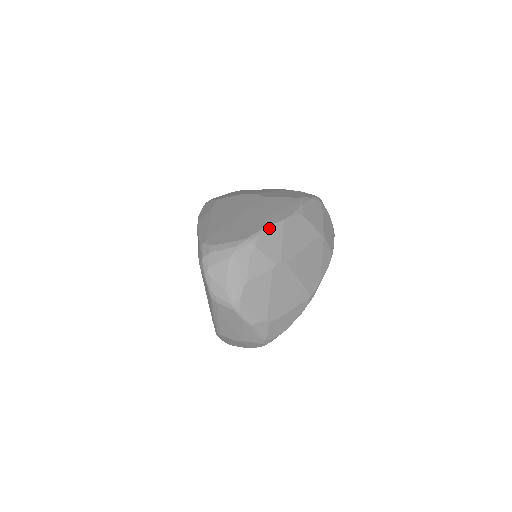
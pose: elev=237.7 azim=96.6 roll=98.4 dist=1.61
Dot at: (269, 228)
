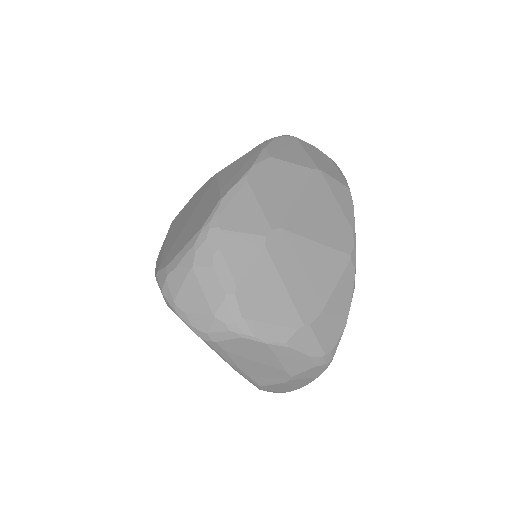
Dot at: (228, 196)
